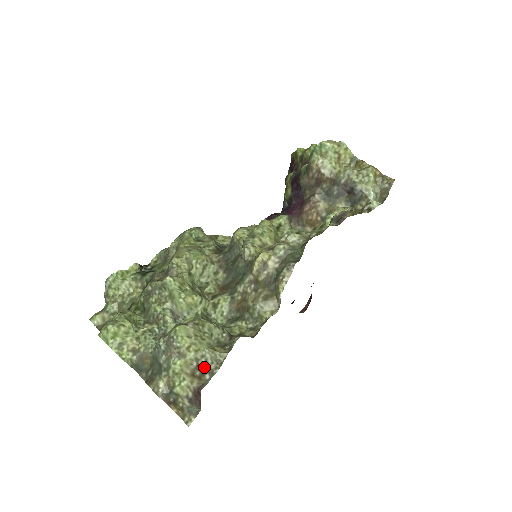
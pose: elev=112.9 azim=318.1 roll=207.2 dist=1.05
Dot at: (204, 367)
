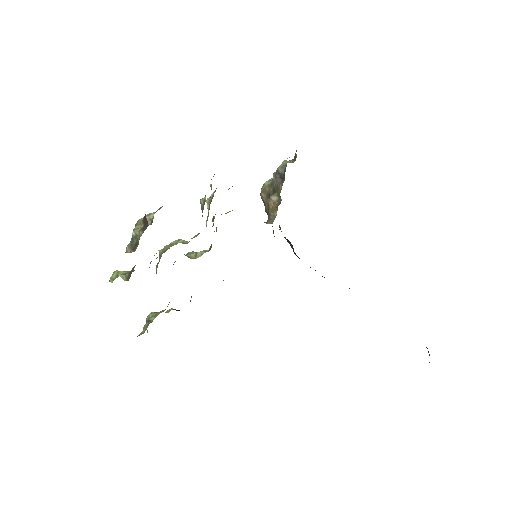
Dot at: occluded
